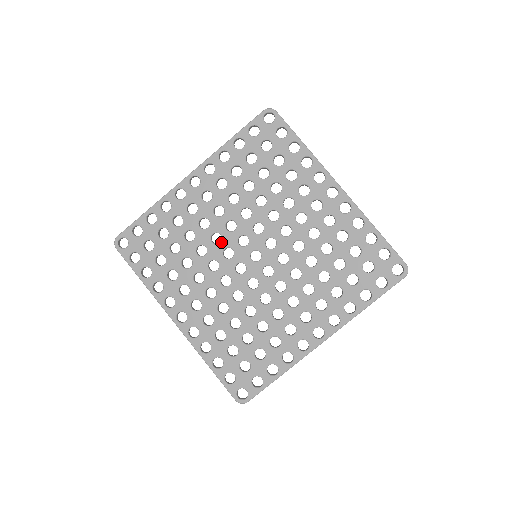
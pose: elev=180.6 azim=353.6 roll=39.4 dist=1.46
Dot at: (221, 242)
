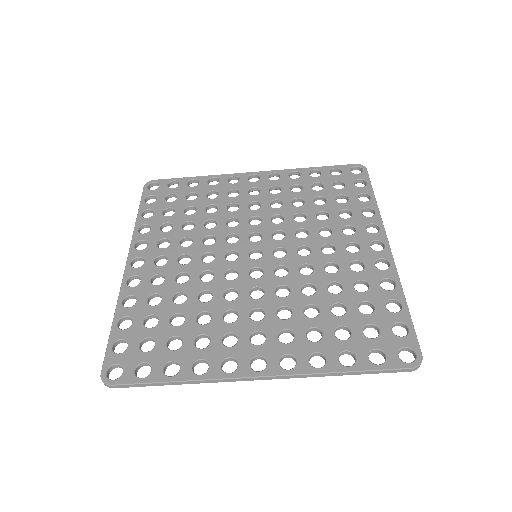
Dot at: (214, 274)
